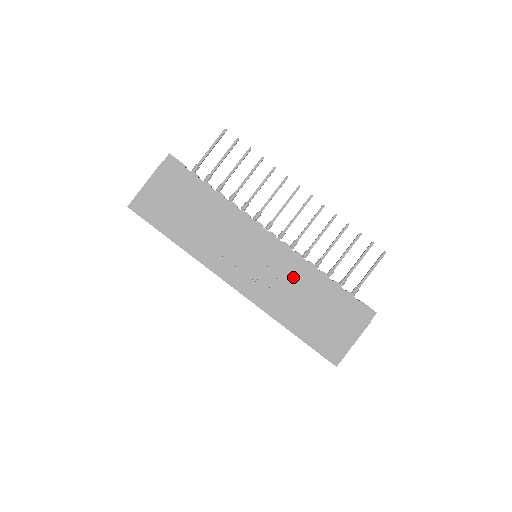
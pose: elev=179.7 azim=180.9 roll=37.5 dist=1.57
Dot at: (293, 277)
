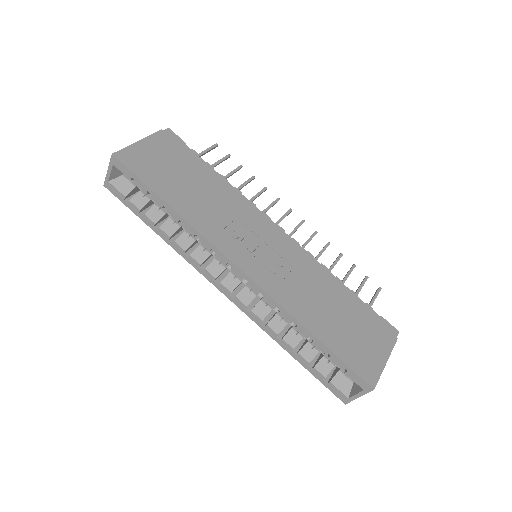
Dot at: (309, 274)
